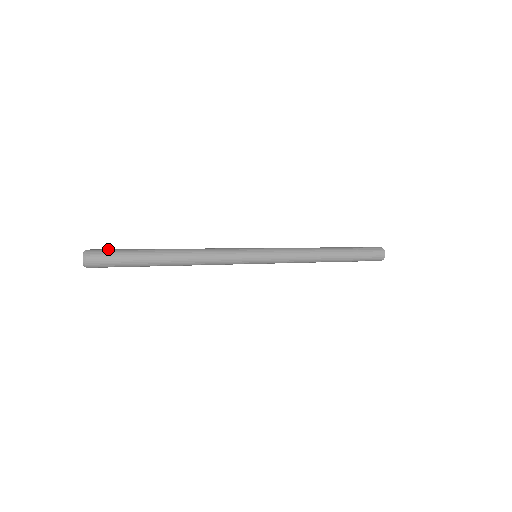
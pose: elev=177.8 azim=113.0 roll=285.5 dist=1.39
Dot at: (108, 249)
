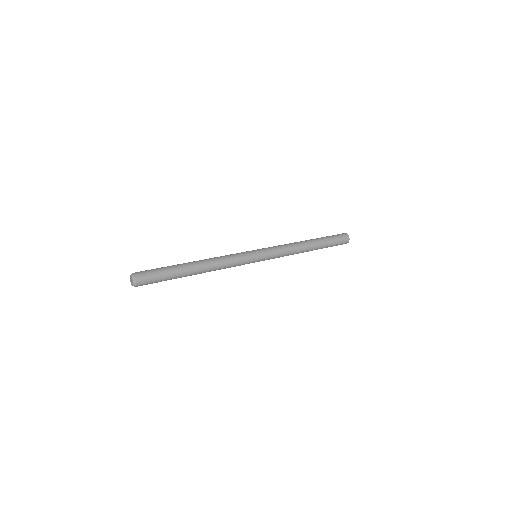
Dot at: (148, 270)
